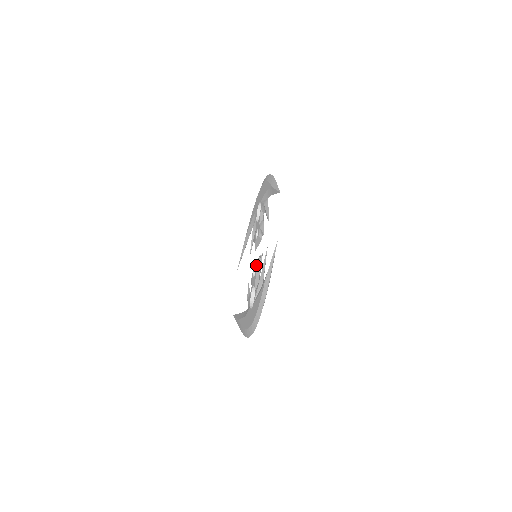
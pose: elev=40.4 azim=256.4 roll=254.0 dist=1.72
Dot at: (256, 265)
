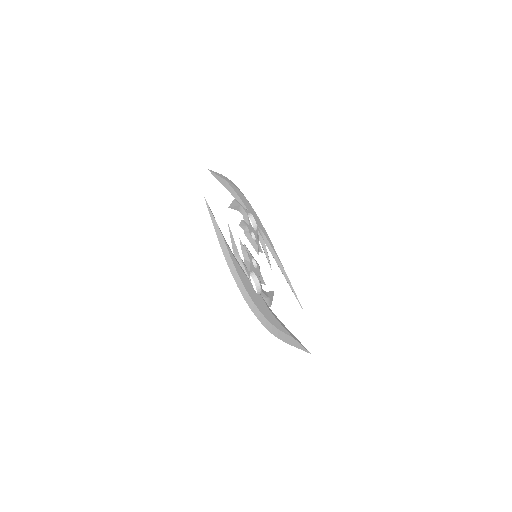
Dot at: occluded
